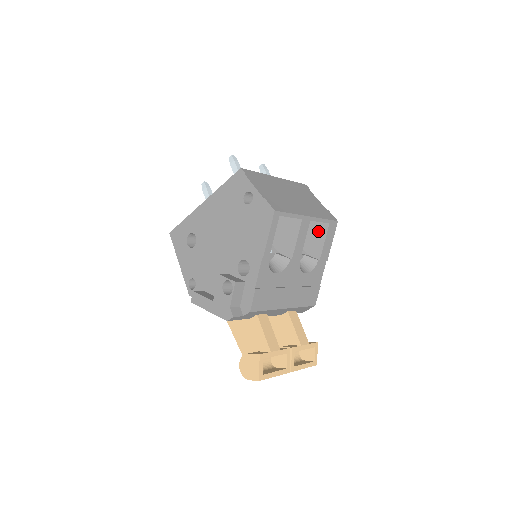
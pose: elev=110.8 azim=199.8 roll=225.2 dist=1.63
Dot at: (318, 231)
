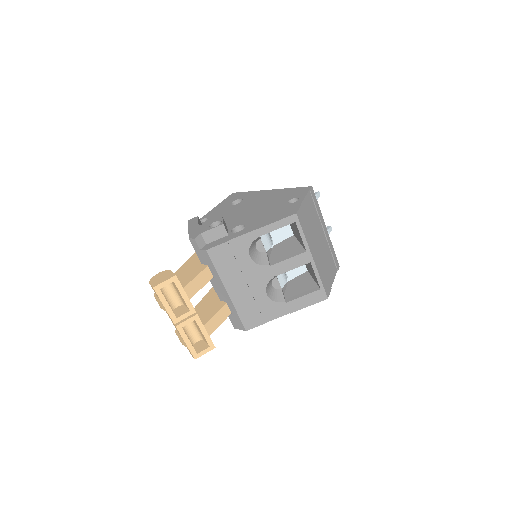
Dot at: (308, 287)
